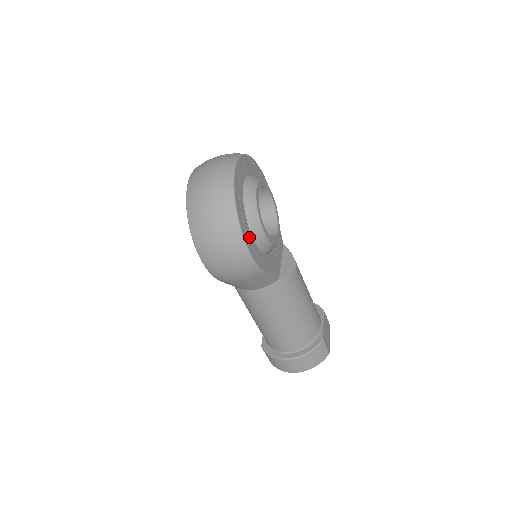
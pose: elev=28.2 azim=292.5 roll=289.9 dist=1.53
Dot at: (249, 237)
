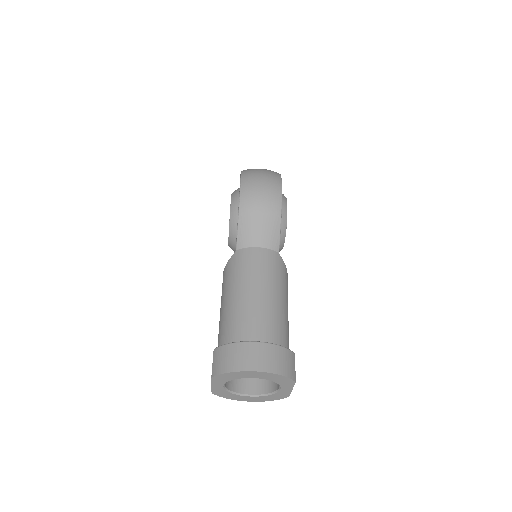
Dot at: occluded
